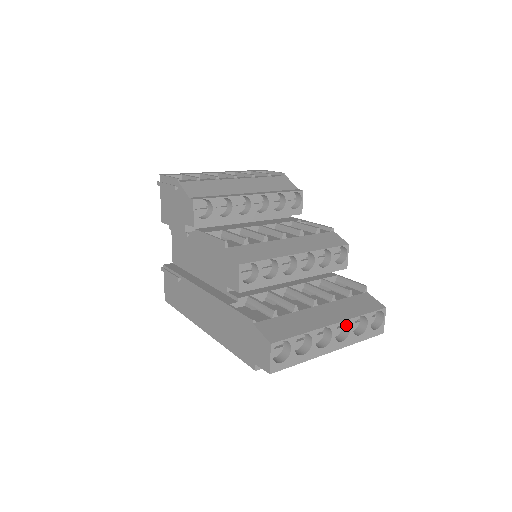
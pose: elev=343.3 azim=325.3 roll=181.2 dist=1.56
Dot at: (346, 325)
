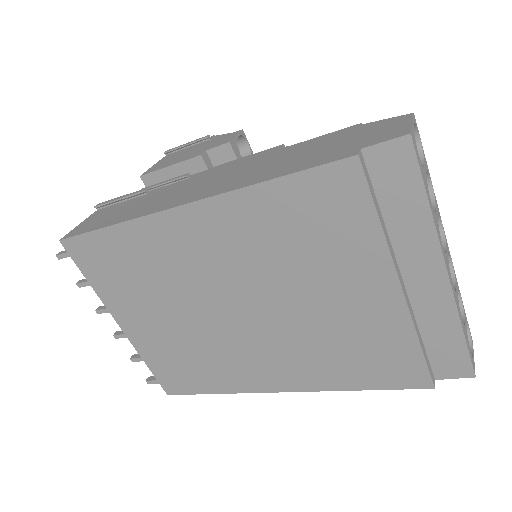
Dot at: occluded
